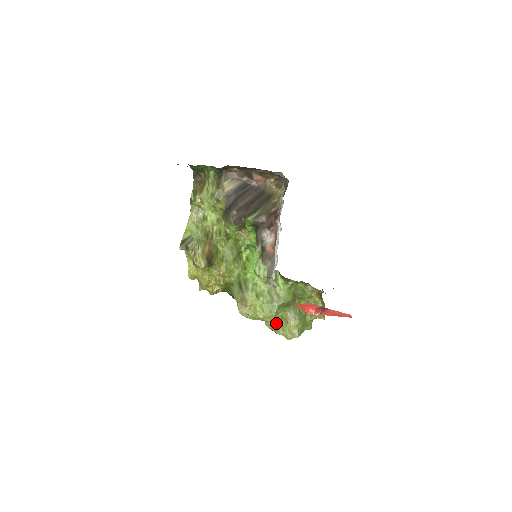
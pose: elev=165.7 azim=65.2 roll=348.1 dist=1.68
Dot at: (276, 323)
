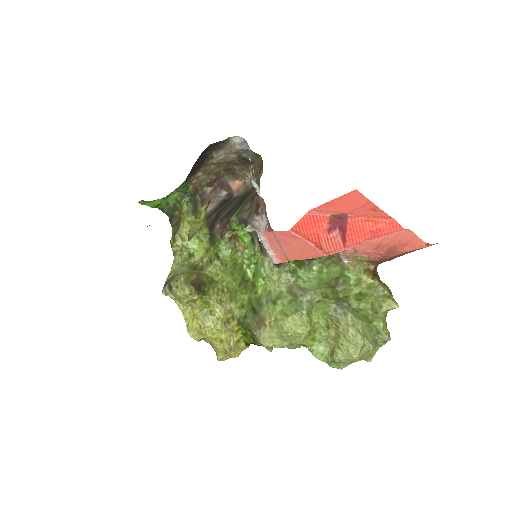
Dot at: (327, 345)
